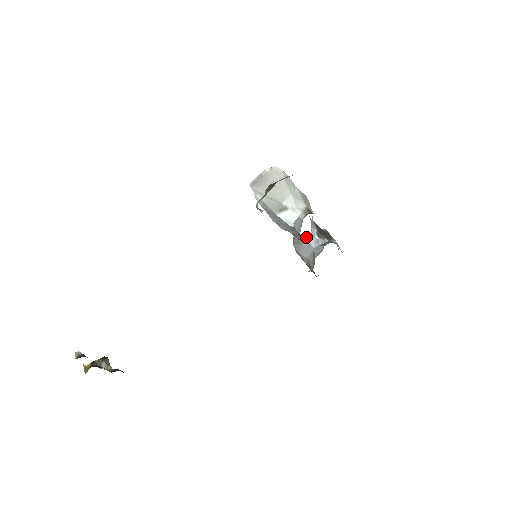
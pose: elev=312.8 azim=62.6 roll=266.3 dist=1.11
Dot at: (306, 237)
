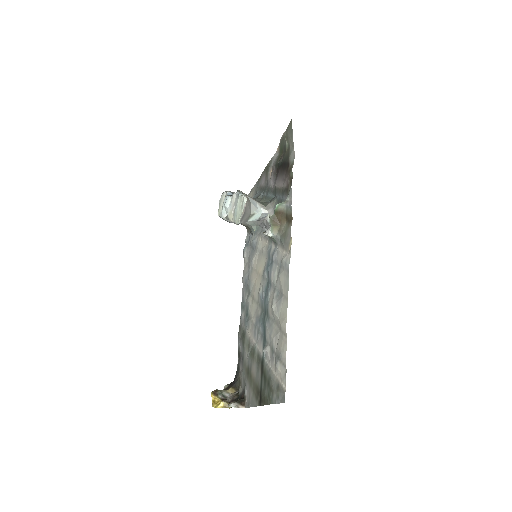
Dot at: occluded
